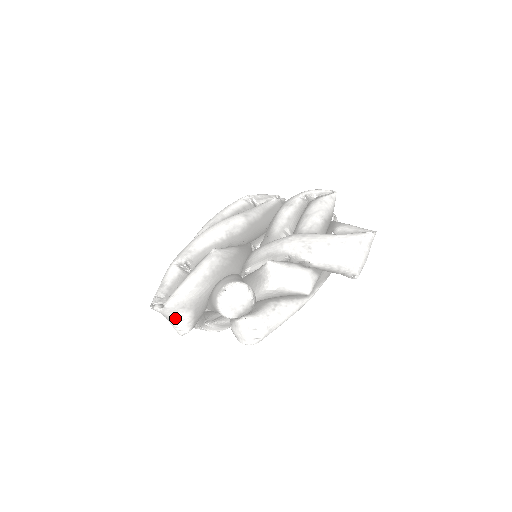
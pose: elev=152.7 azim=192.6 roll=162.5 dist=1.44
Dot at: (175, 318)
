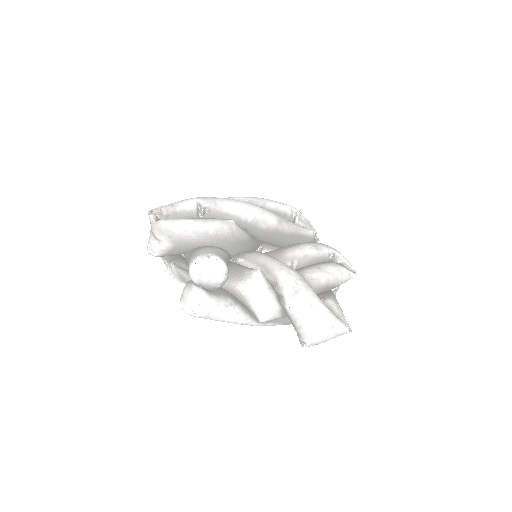
Dot at: (156, 237)
